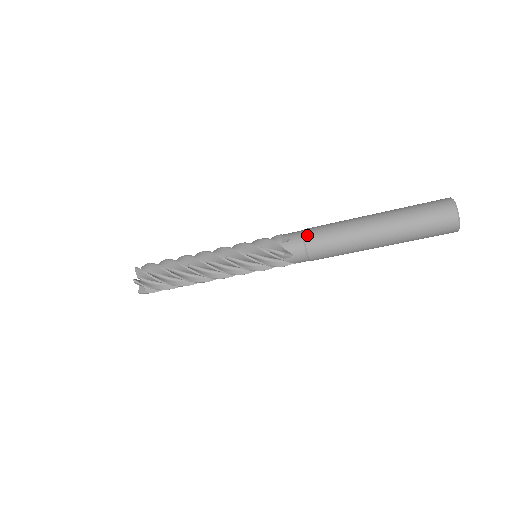
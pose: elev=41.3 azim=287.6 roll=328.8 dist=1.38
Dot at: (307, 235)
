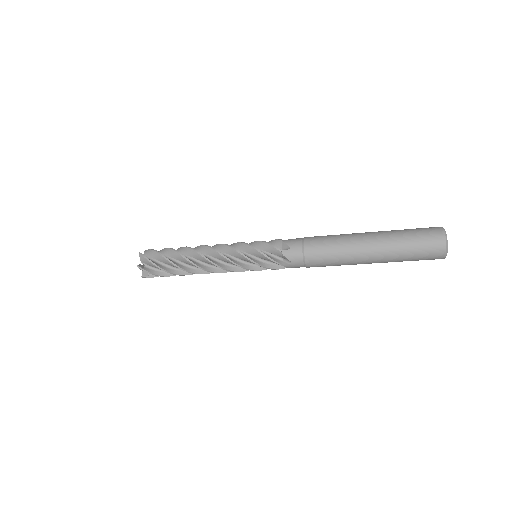
Dot at: (307, 246)
